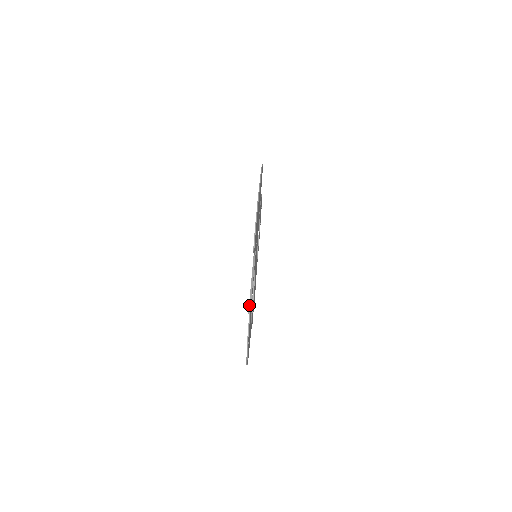
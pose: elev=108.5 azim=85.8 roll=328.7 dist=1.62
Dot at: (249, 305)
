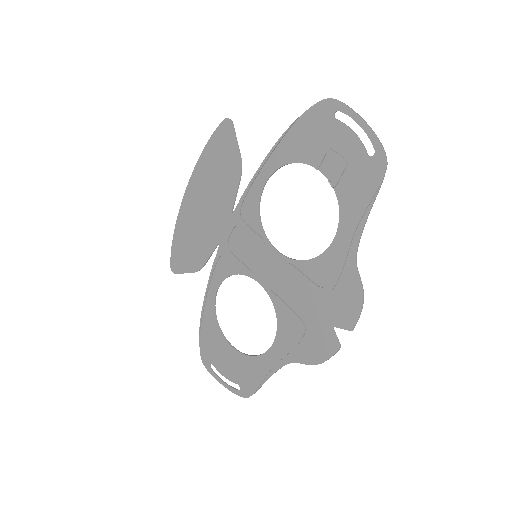
Dot at: (289, 127)
